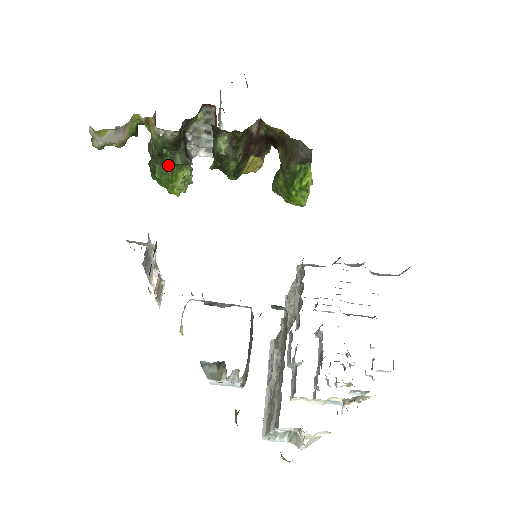
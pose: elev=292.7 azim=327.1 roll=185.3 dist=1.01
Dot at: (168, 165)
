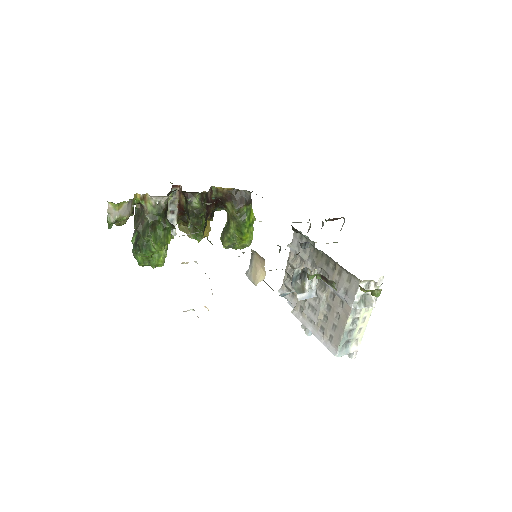
Dot at: (160, 231)
